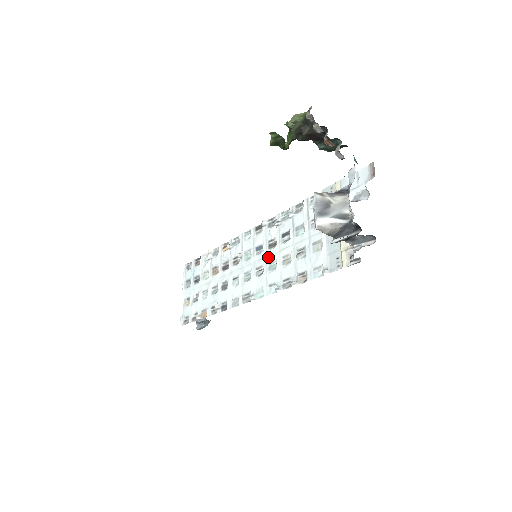
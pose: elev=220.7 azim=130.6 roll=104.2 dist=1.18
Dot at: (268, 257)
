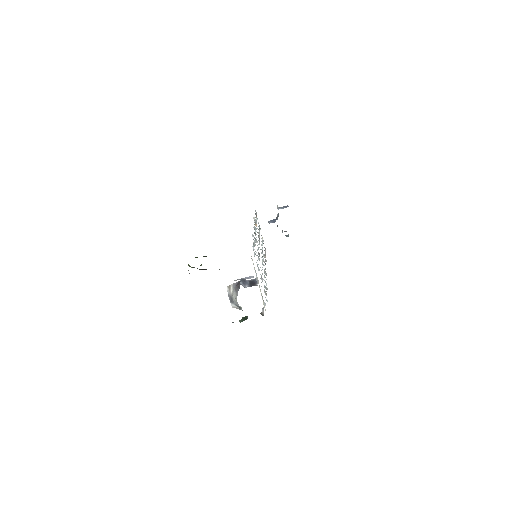
Dot at: occluded
